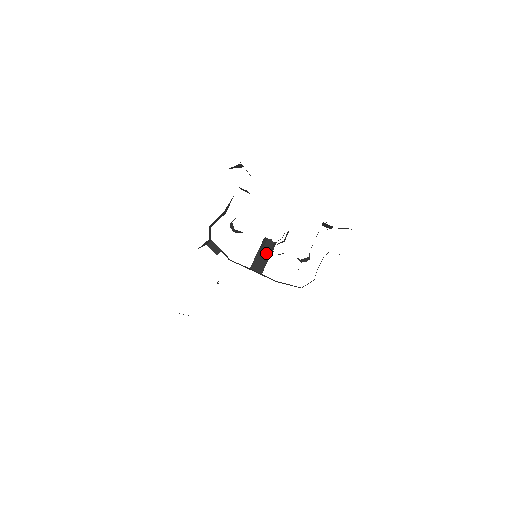
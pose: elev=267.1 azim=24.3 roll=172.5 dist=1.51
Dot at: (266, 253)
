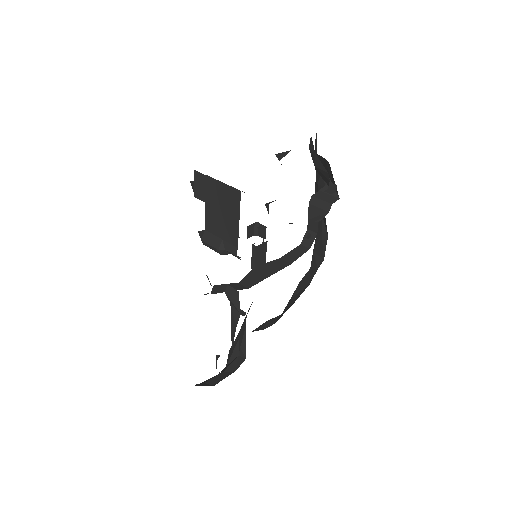
Dot at: (264, 245)
